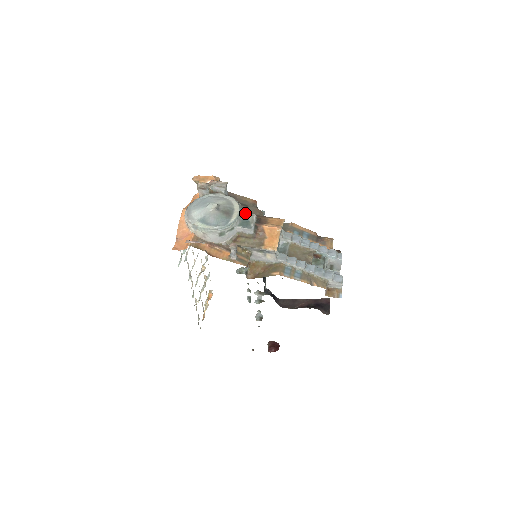
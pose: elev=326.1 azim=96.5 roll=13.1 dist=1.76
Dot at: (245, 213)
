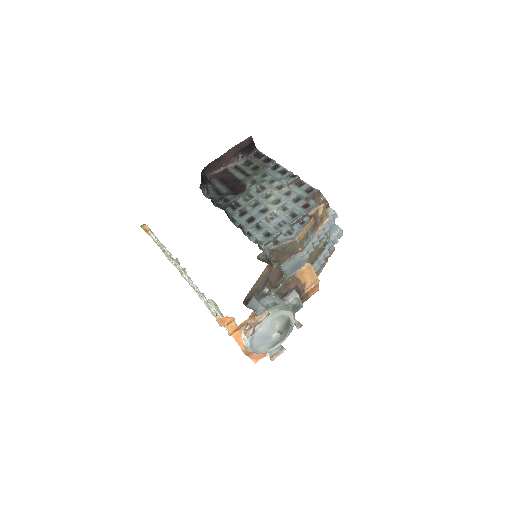
Dot at: (290, 303)
